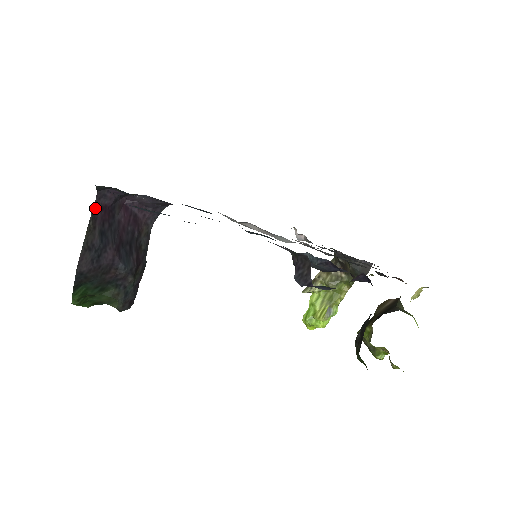
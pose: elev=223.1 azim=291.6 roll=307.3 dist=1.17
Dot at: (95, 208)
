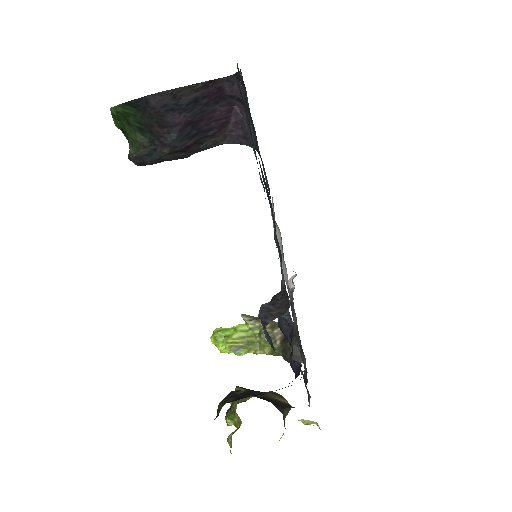
Dot at: (216, 81)
